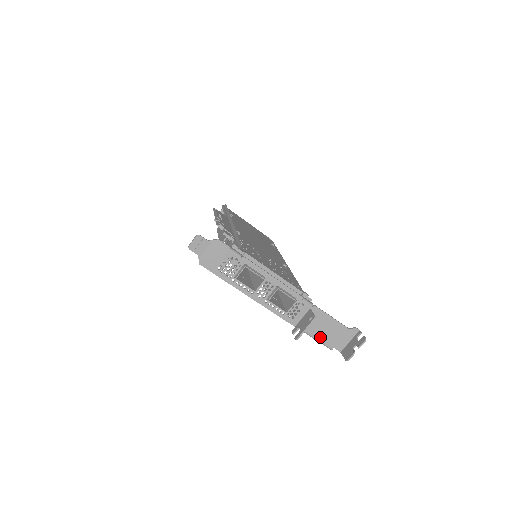
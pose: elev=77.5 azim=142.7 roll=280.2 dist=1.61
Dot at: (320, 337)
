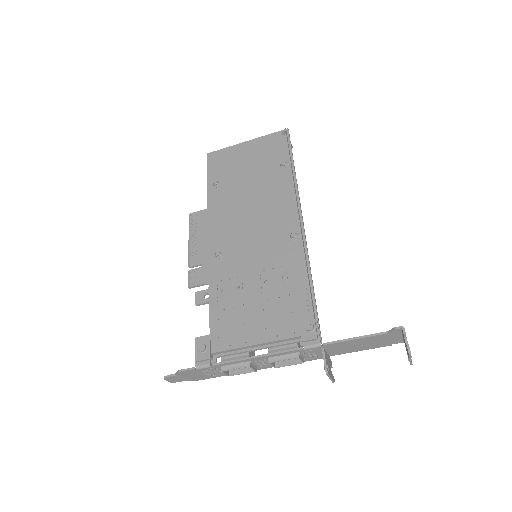
Dot at: (364, 348)
